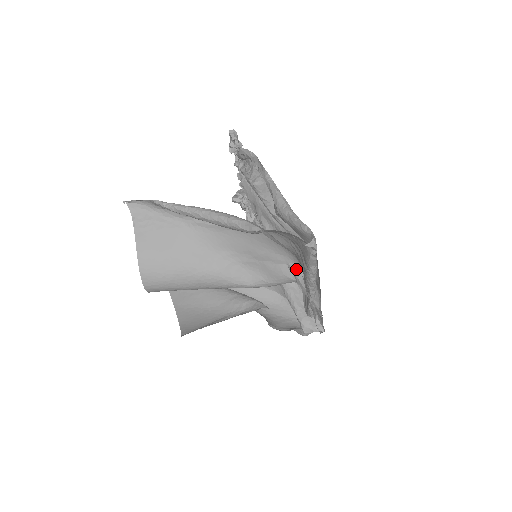
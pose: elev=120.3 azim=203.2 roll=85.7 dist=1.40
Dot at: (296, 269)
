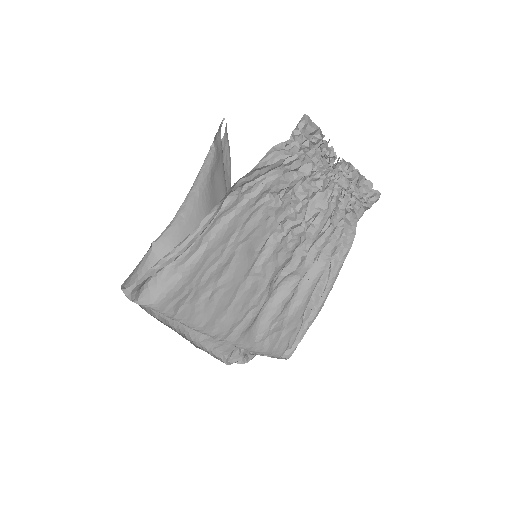
Dot at: occluded
